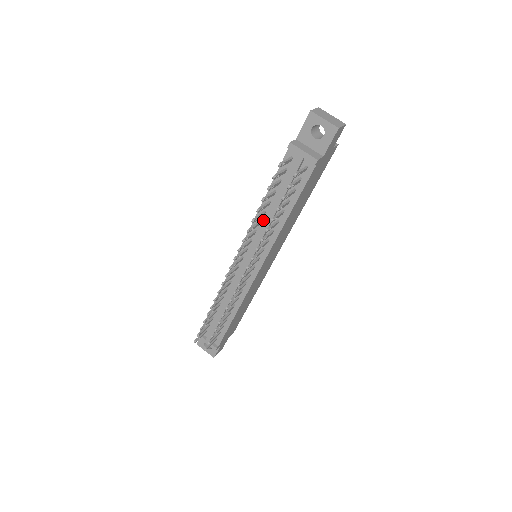
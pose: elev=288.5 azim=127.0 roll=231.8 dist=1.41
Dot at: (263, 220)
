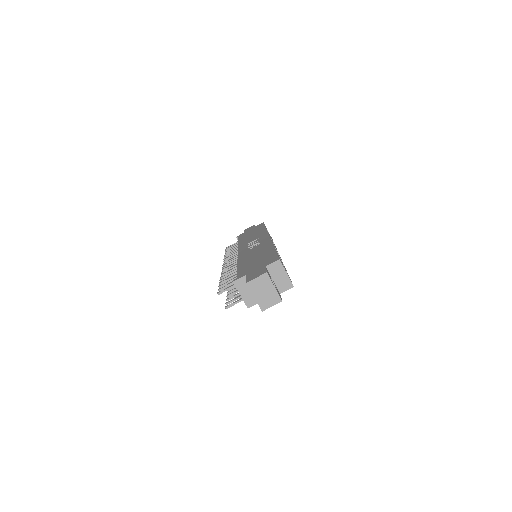
Dot at: occluded
